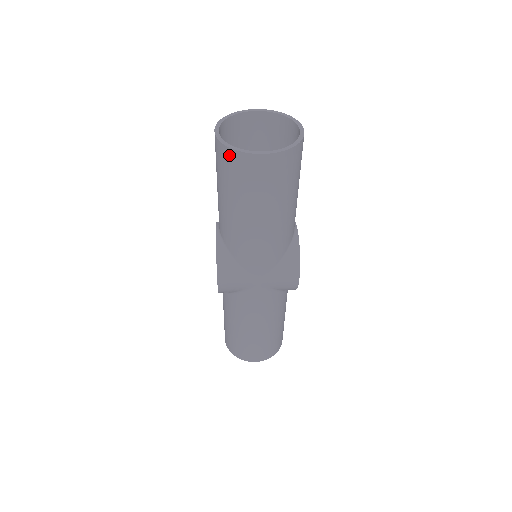
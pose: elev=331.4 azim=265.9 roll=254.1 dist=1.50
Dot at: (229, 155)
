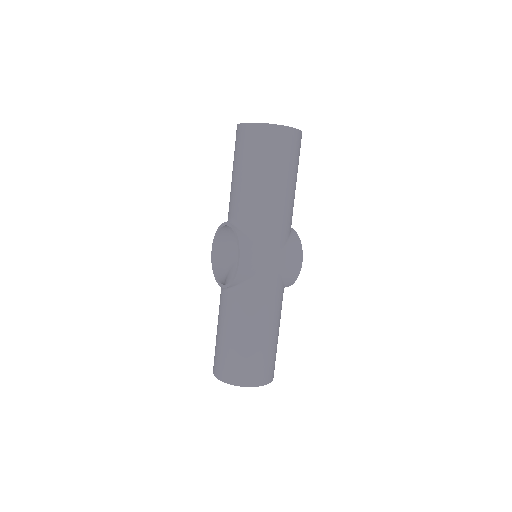
Dot at: (261, 130)
